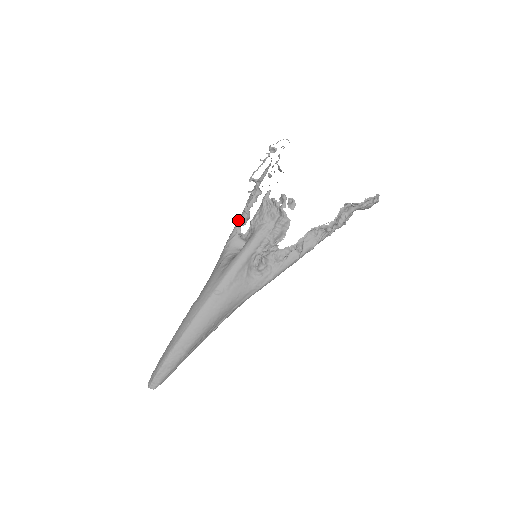
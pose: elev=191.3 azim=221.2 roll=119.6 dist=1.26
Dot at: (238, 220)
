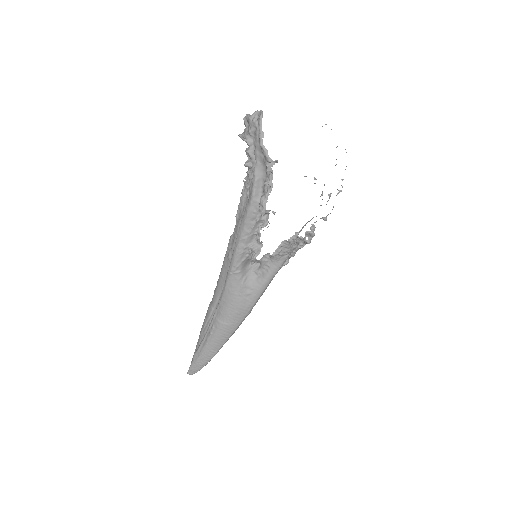
Dot at: (240, 242)
